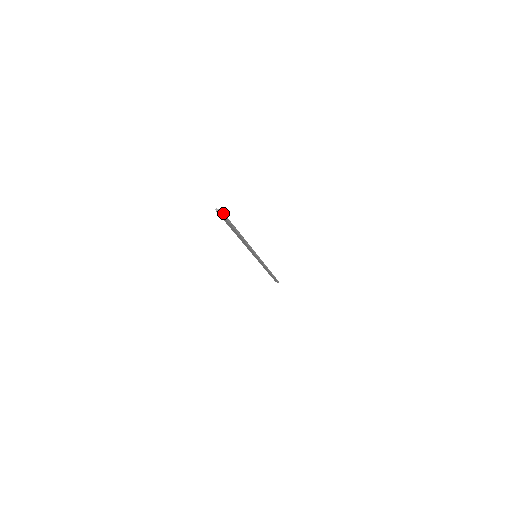
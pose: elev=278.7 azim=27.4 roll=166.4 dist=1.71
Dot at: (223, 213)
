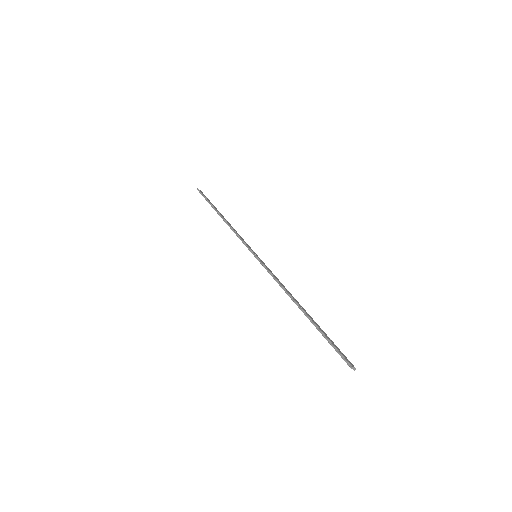
Dot at: (352, 364)
